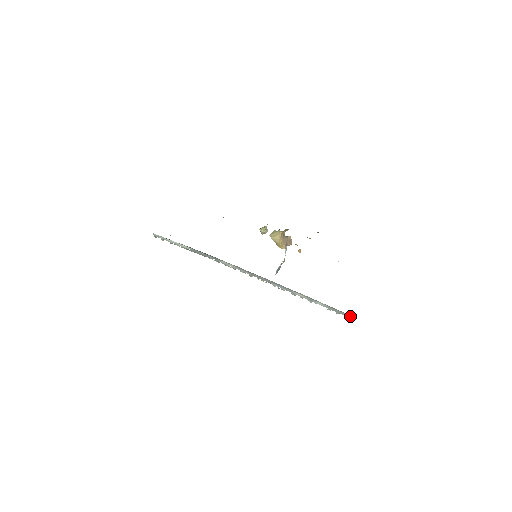
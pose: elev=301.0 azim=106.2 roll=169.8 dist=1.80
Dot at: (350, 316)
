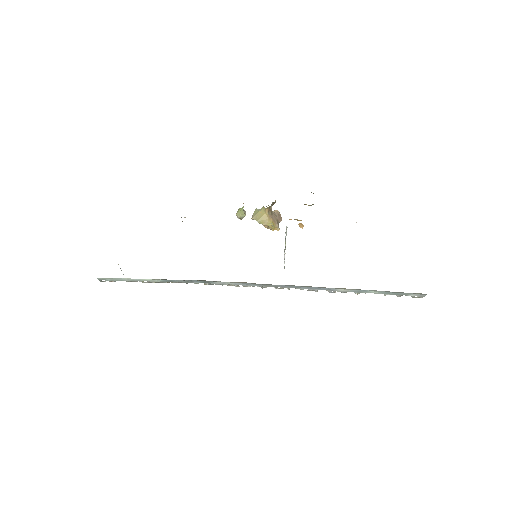
Dot at: (419, 294)
